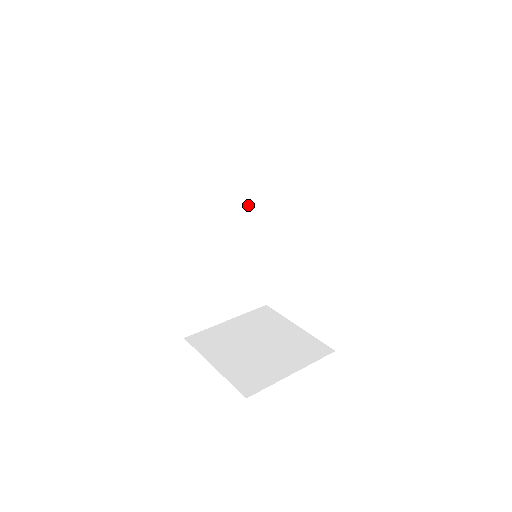
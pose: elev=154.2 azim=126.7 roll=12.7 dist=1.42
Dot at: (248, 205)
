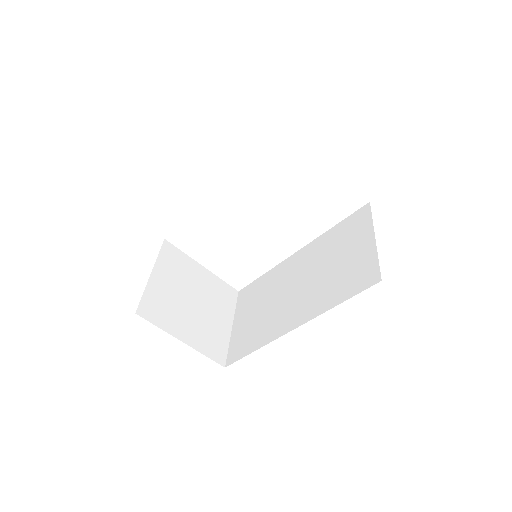
Dot at: occluded
